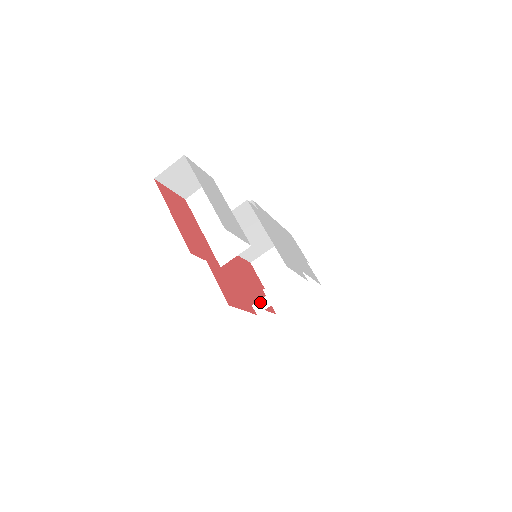
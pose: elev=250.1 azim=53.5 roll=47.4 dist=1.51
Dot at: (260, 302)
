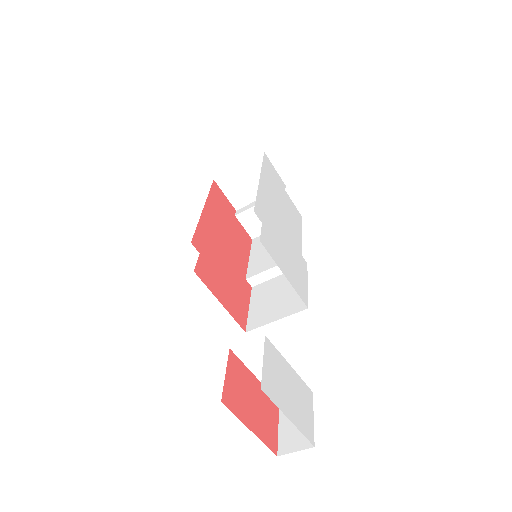
Dot at: (255, 277)
